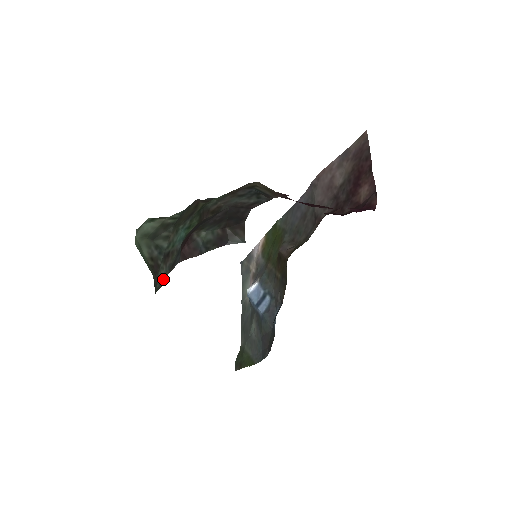
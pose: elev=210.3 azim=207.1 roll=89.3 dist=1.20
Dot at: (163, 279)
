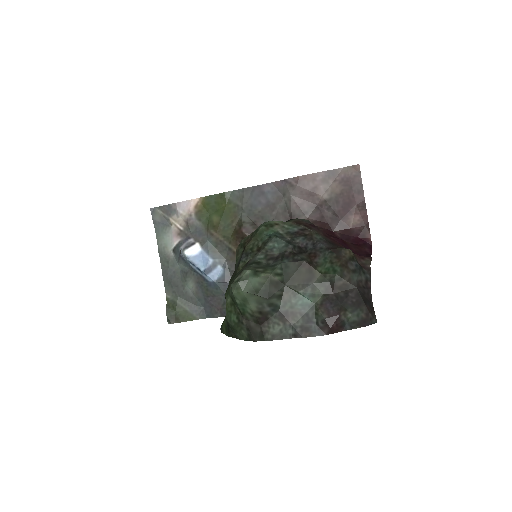
Dot at: (280, 334)
